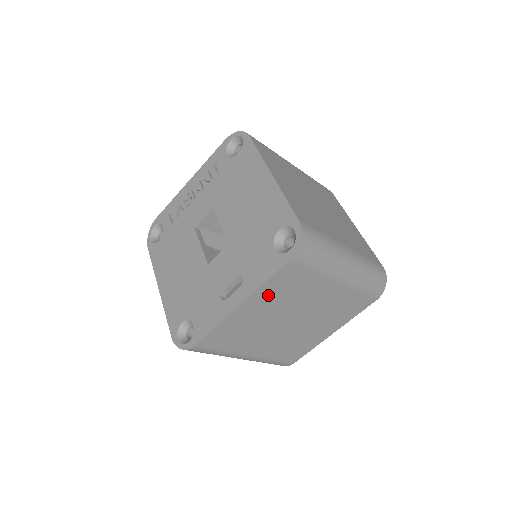
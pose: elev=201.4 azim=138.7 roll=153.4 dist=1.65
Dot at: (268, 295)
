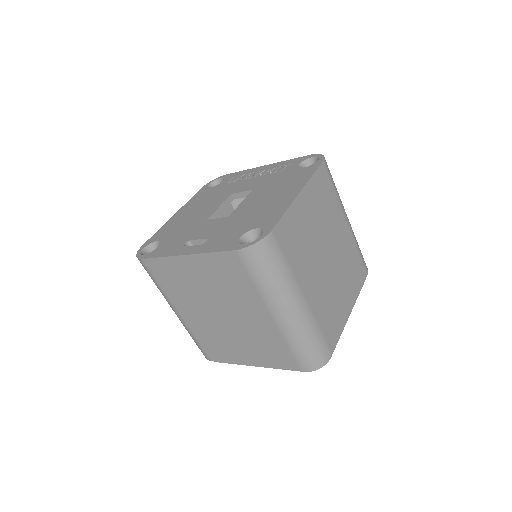
Dot at: (210, 268)
